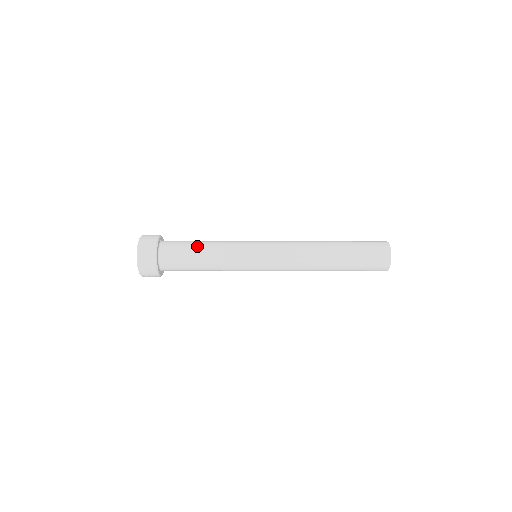
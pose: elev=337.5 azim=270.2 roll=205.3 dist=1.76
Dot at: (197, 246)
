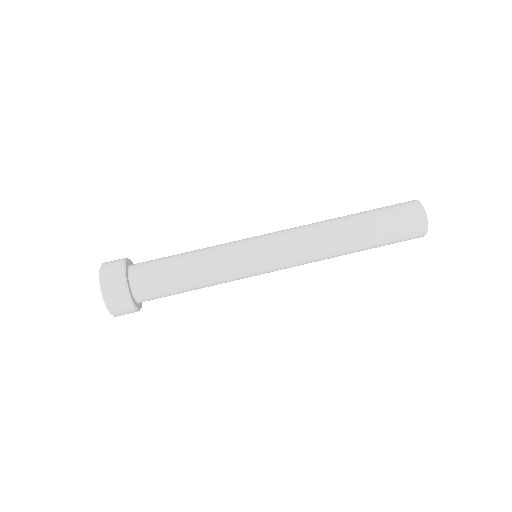
Dot at: (178, 264)
